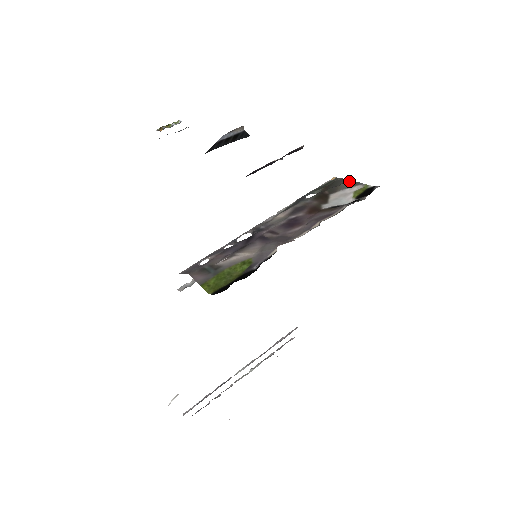
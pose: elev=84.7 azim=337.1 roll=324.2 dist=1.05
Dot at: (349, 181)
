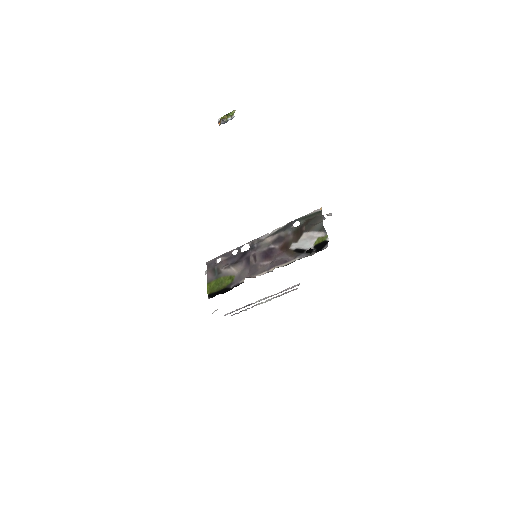
Dot at: (321, 224)
